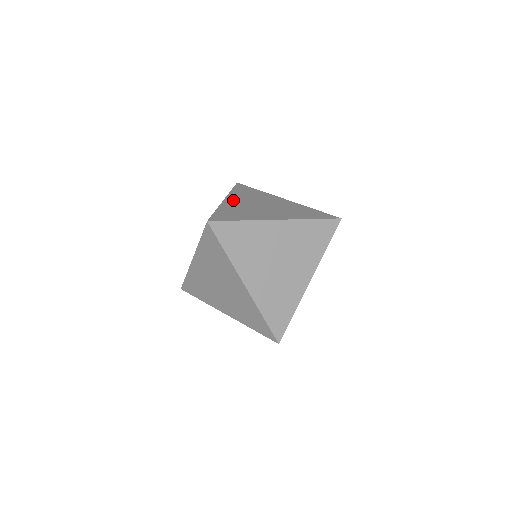
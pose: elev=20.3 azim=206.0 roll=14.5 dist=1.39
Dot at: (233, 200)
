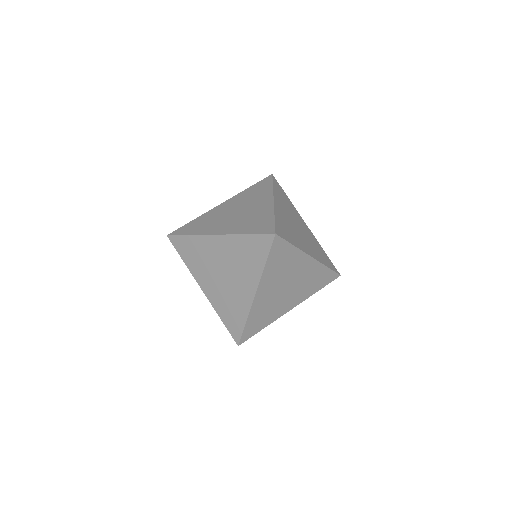
Dot at: occluded
